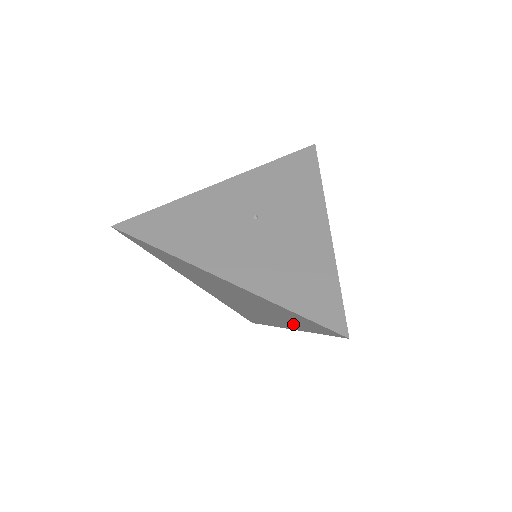
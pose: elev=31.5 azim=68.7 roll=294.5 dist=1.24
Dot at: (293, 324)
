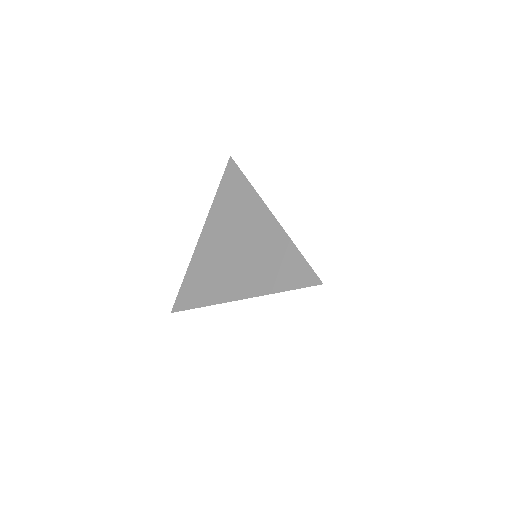
Dot at: (249, 201)
